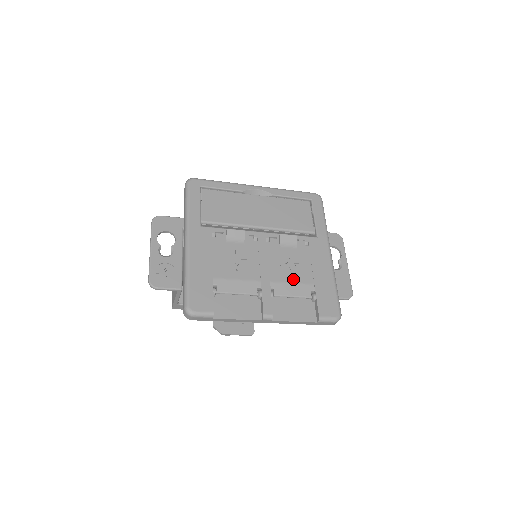
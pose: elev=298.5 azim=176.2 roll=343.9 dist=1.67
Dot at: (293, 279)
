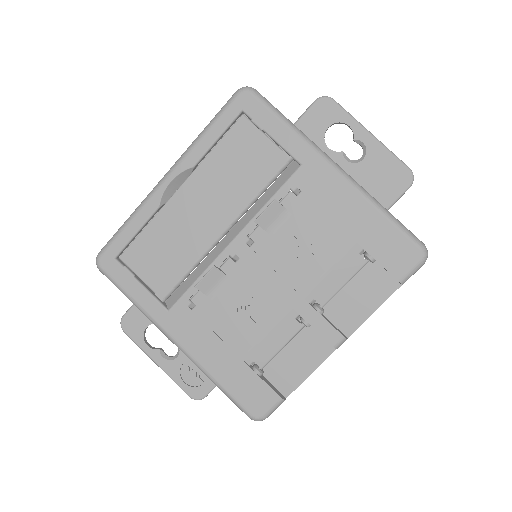
Dot at: (325, 264)
